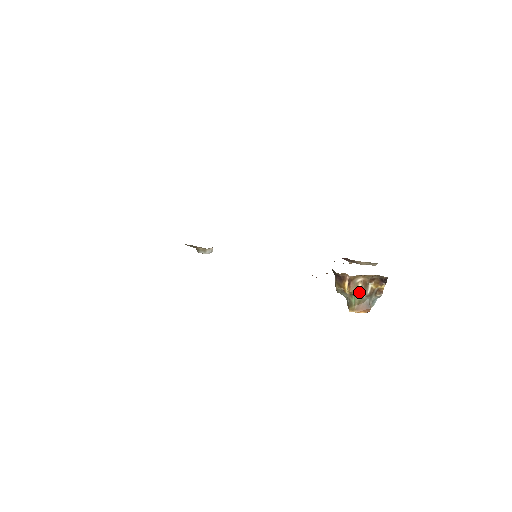
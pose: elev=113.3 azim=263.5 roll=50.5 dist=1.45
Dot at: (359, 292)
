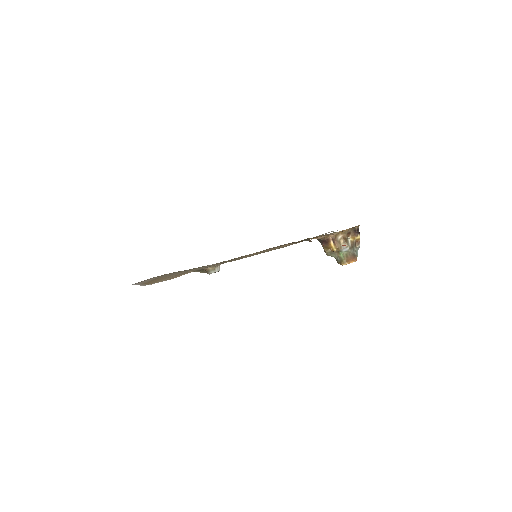
Dot at: (343, 246)
